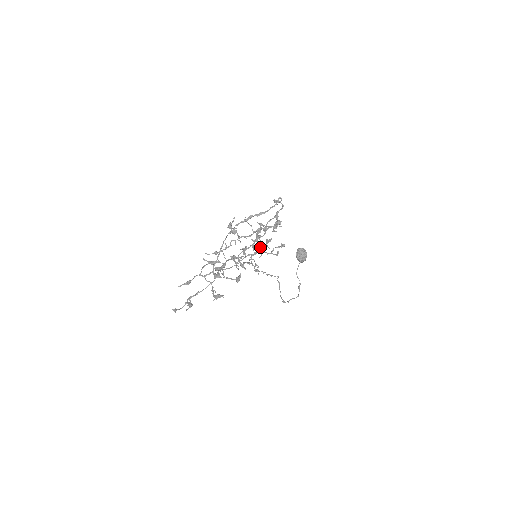
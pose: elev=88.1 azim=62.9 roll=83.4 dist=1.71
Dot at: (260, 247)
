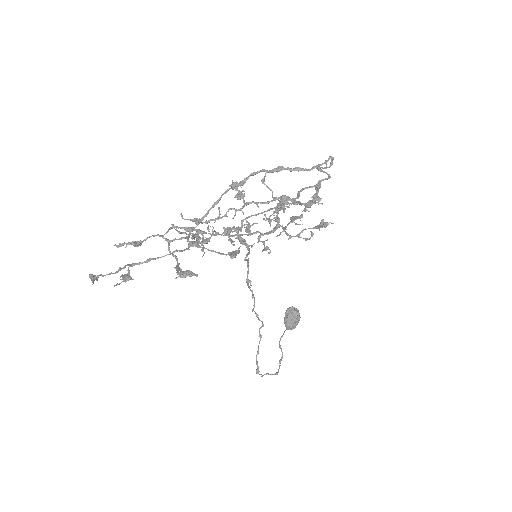
Dot at: (279, 224)
